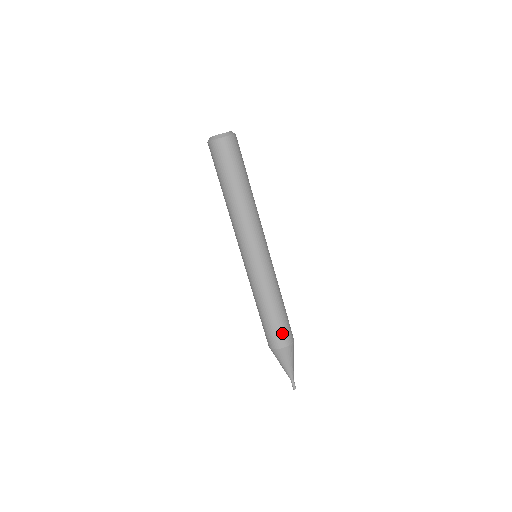
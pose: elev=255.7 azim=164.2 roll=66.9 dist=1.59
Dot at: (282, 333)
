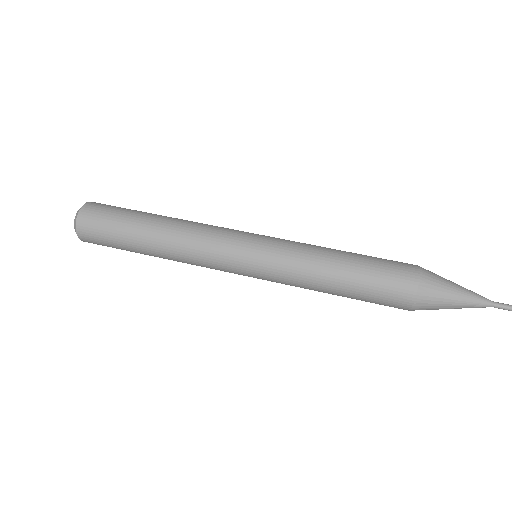
Dot at: occluded
